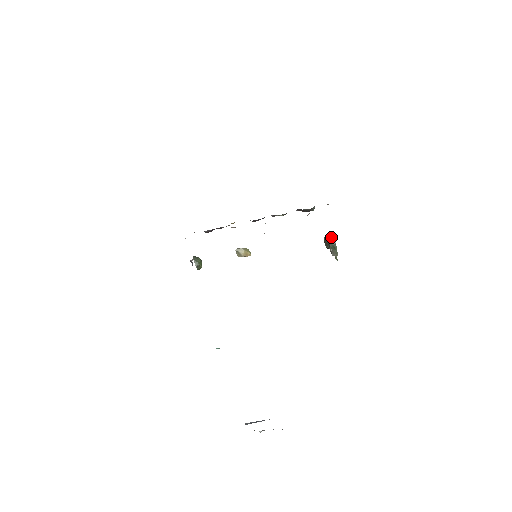
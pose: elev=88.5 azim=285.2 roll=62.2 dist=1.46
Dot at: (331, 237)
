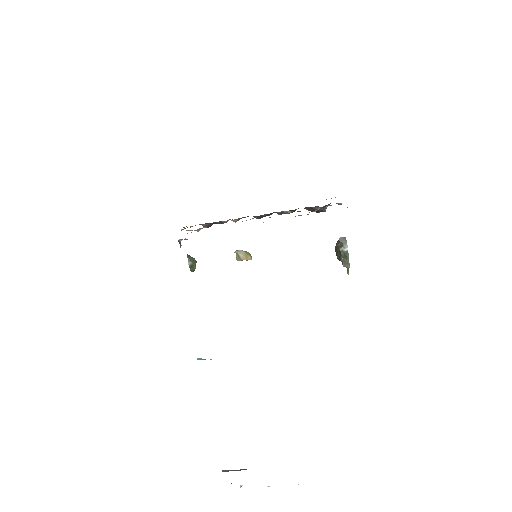
Dot at: (343, 242)
